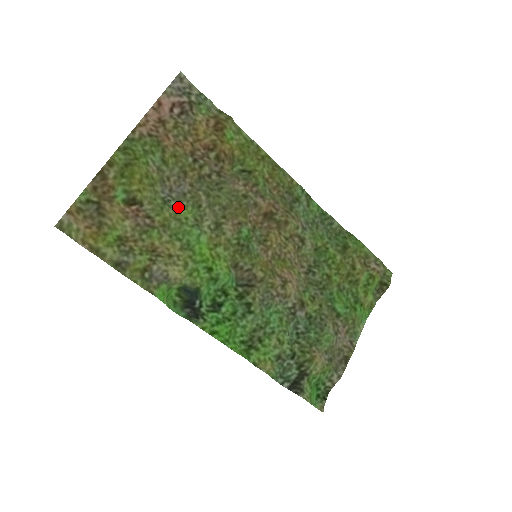
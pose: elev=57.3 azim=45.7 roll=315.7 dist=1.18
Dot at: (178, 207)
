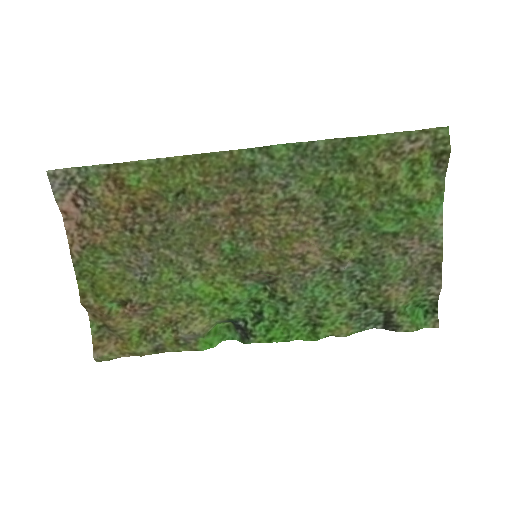
Dot at: (156, 278)
